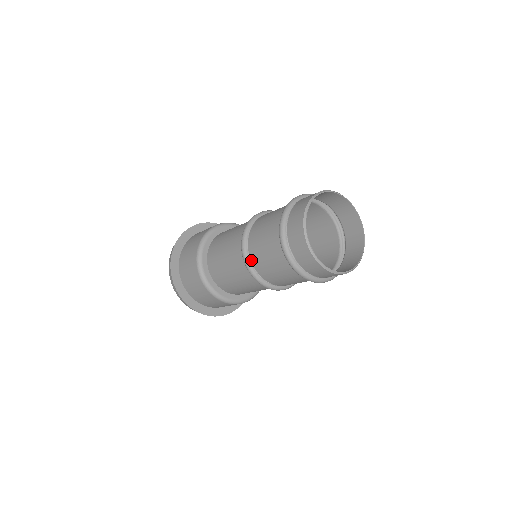
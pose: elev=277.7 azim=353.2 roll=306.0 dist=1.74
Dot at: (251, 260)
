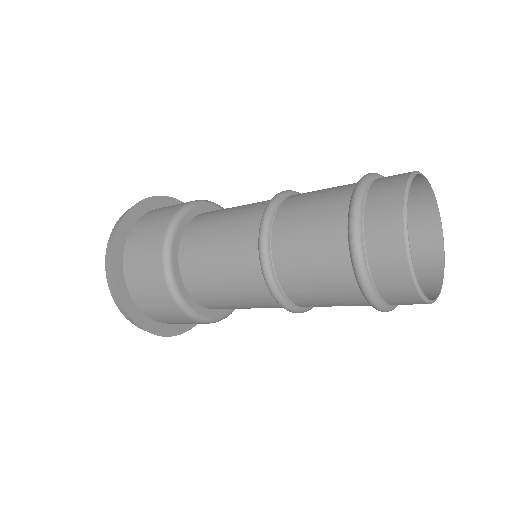
Dot at: (272, 243)
